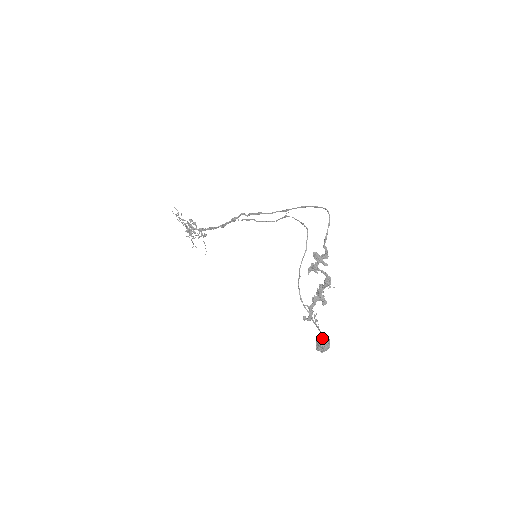
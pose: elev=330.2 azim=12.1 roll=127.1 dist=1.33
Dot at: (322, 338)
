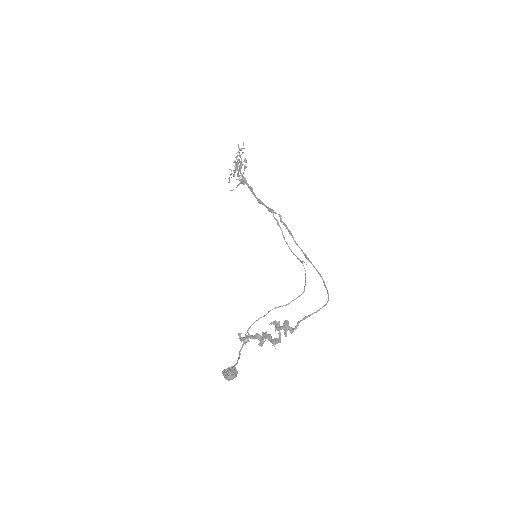
Dot at: (233, 372)
